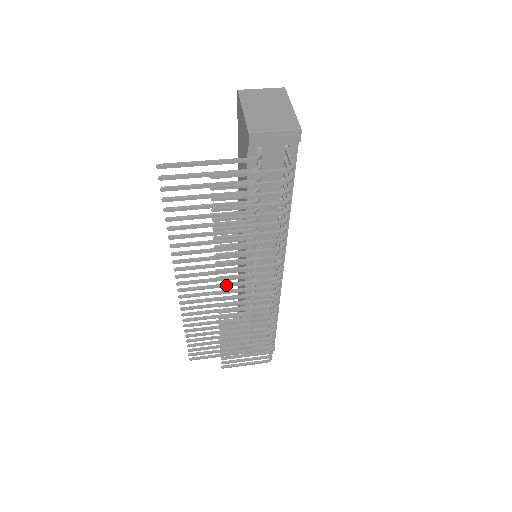
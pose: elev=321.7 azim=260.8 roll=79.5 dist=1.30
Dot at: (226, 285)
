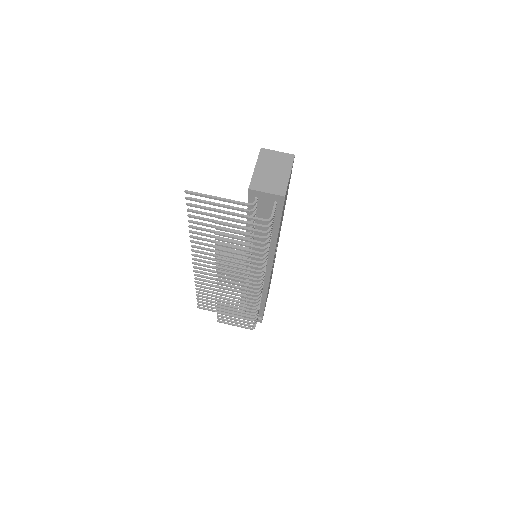
Dot at: (222, 272)
